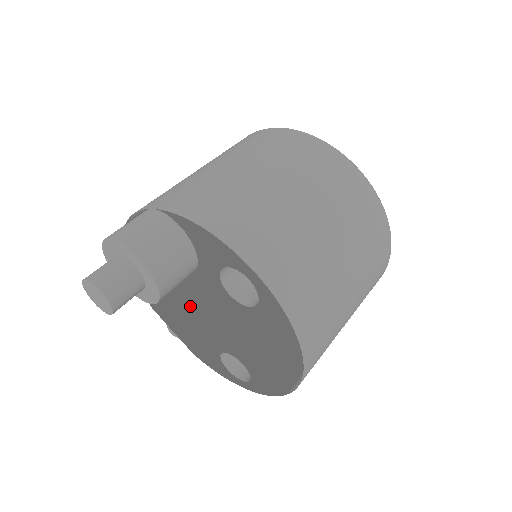
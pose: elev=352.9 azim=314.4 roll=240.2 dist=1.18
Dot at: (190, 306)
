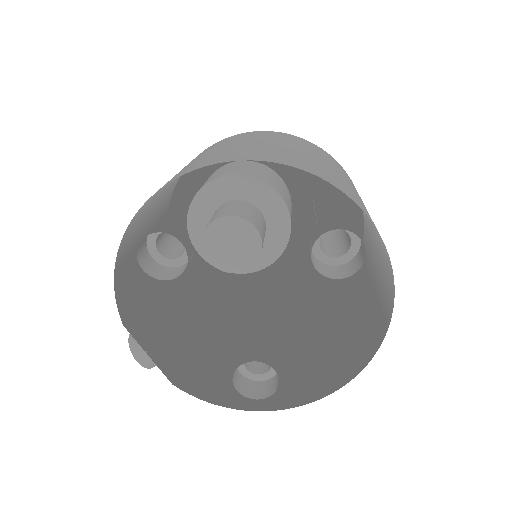
Dot at: (185, 315)
